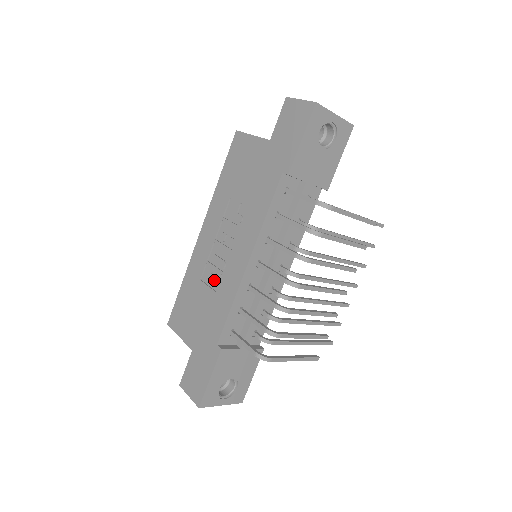
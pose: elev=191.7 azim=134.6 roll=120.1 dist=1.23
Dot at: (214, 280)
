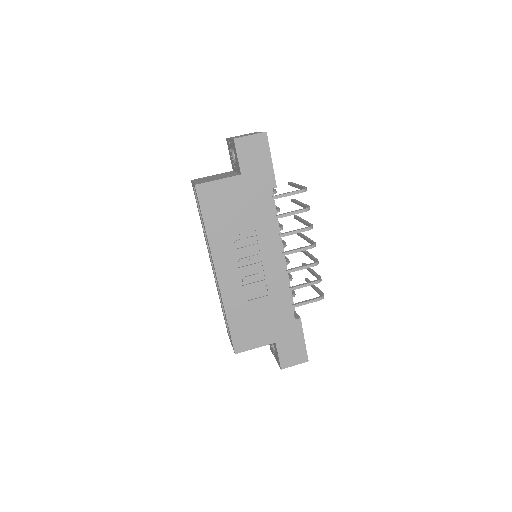
Dot at: (259, 291)
